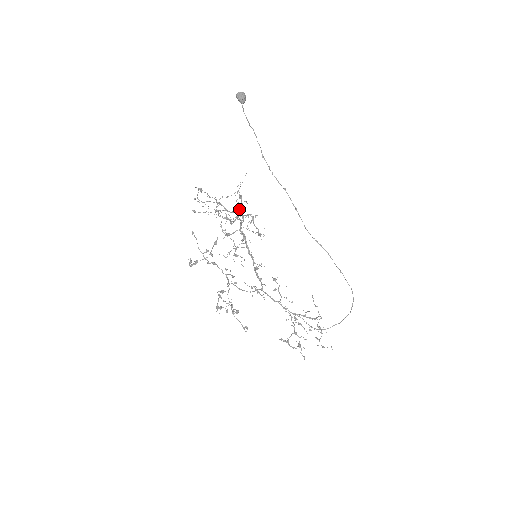
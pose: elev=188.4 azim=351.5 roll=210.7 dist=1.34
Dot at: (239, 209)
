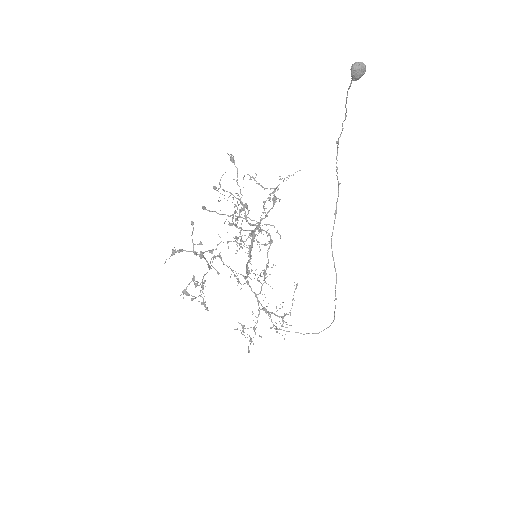
Dot at: occluded
